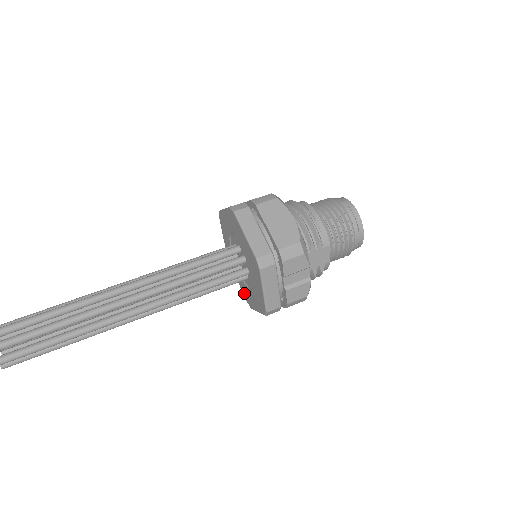
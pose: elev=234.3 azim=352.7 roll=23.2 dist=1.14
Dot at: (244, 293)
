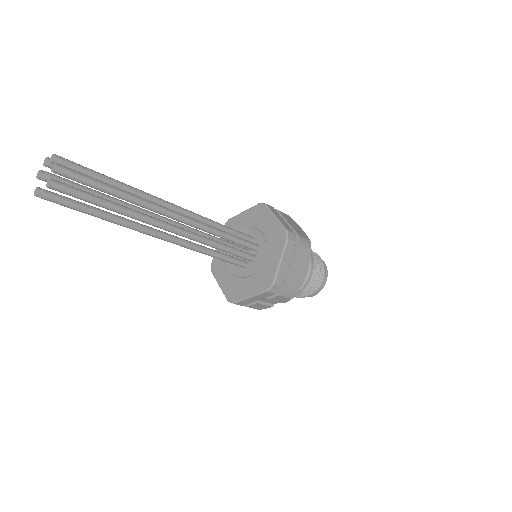
Dot at: occluded
